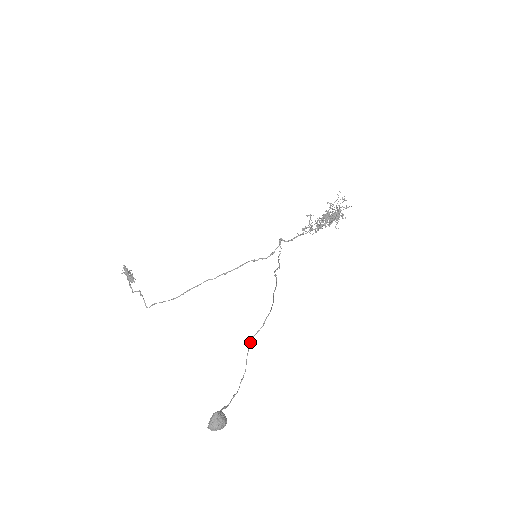
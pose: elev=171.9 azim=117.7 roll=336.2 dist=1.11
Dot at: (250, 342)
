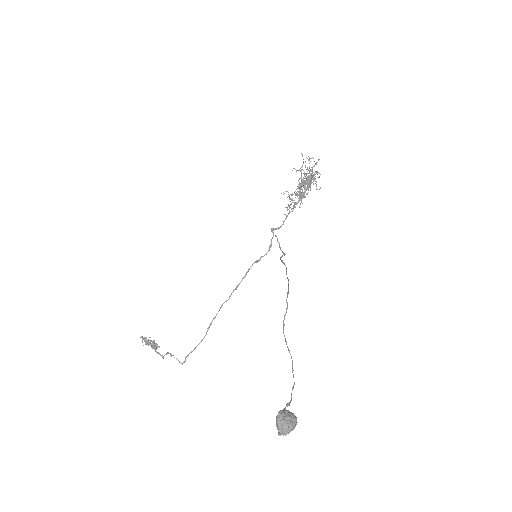
Dot at: occluded
